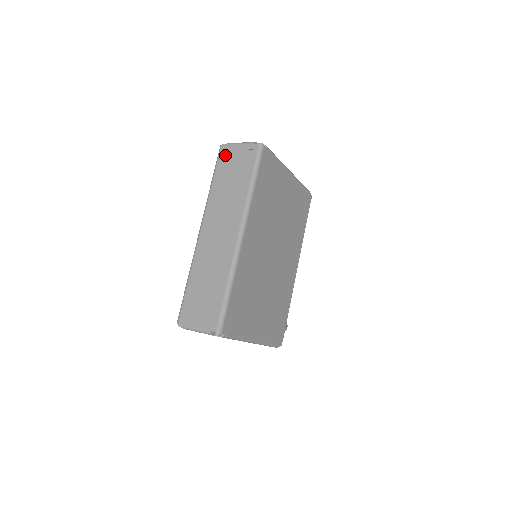
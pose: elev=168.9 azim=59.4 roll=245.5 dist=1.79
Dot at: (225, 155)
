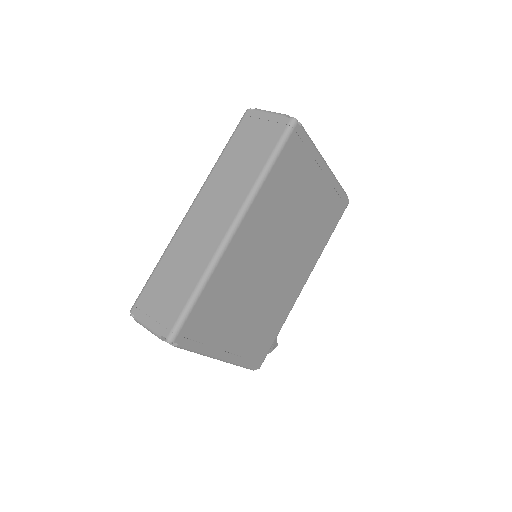
Dot at: (248, 122)
